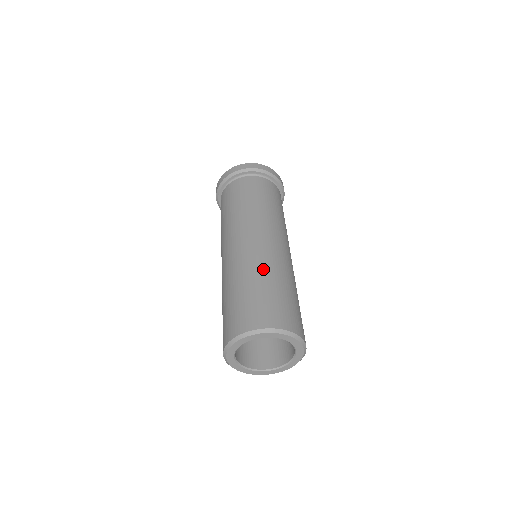
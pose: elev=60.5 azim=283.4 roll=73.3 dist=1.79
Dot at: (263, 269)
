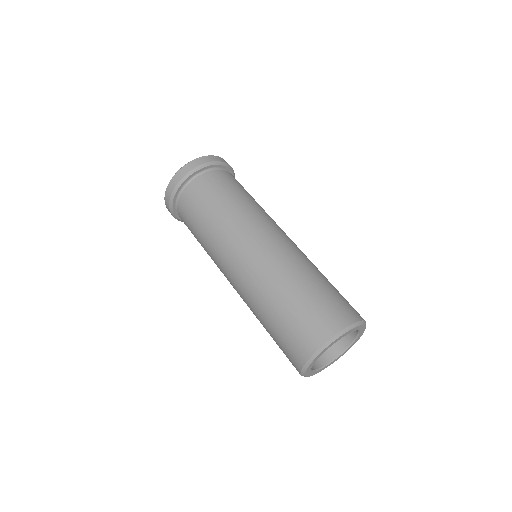
Dot at: (272, 289)
